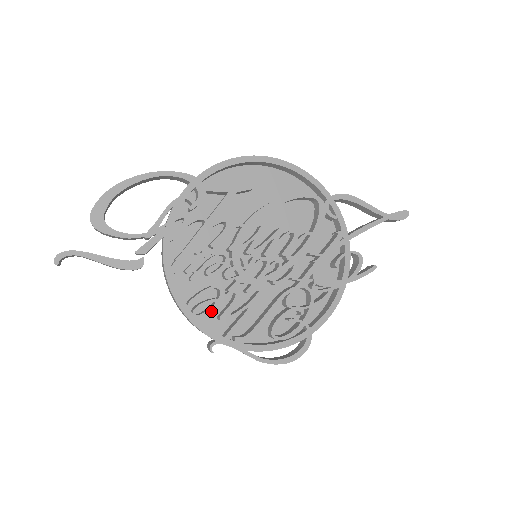
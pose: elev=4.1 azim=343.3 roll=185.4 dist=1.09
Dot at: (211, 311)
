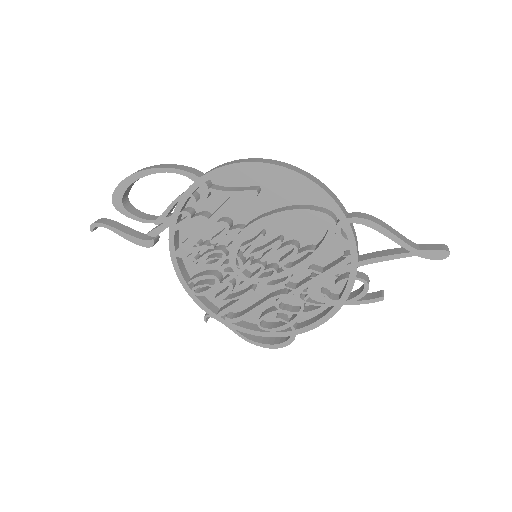
Dot at: (207, 293)
